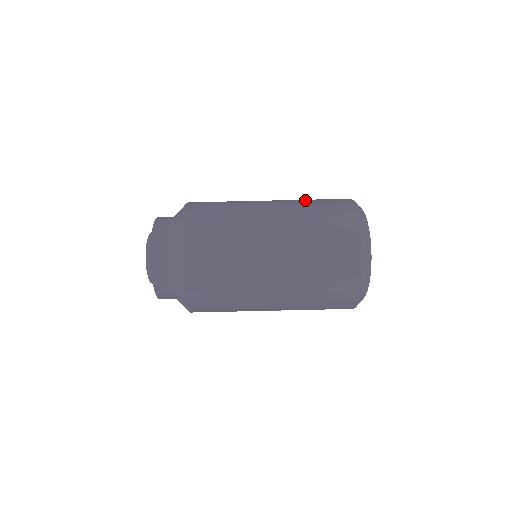
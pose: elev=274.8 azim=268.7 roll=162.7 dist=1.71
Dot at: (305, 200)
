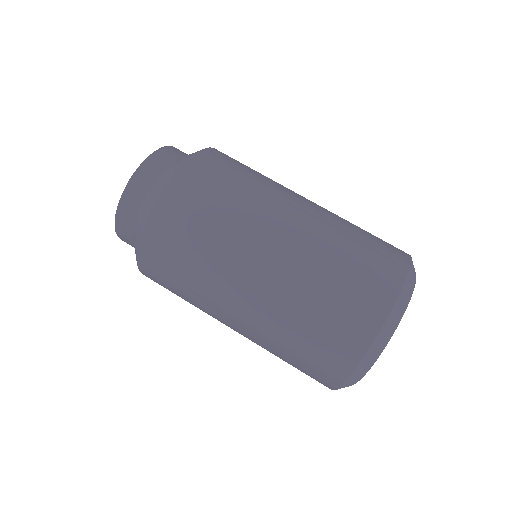
Dot at: (346, 232)
